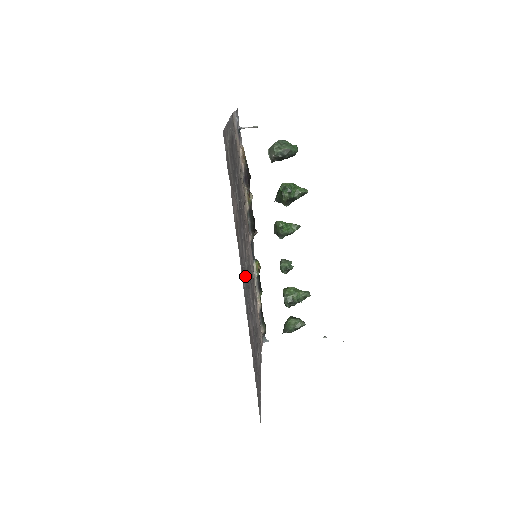
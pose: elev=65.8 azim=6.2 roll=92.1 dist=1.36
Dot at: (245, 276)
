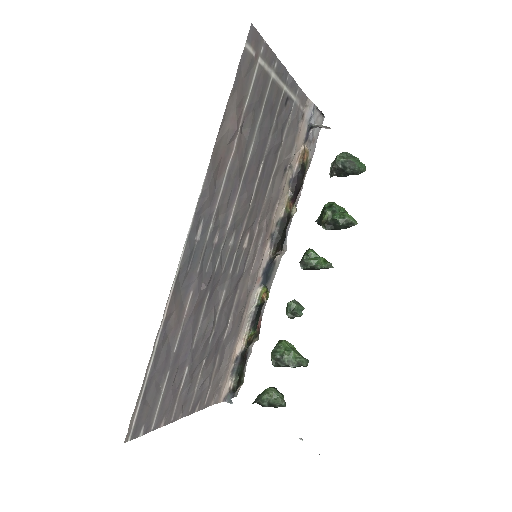
Dot at: (212, 231)
